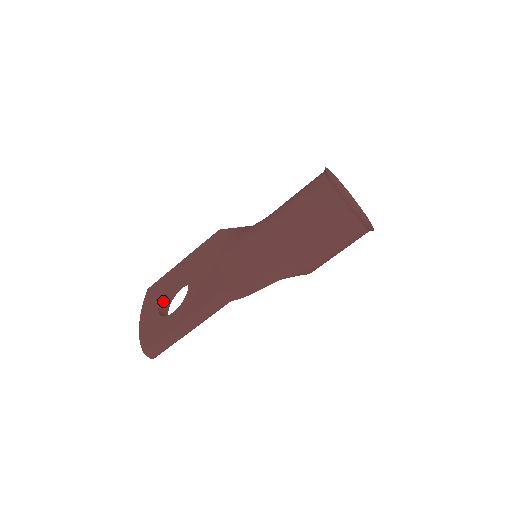
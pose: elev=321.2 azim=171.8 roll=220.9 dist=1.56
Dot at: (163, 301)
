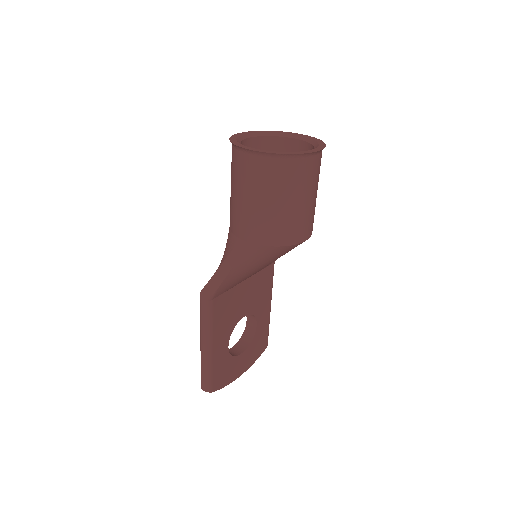
Dot at: (242, 342)
